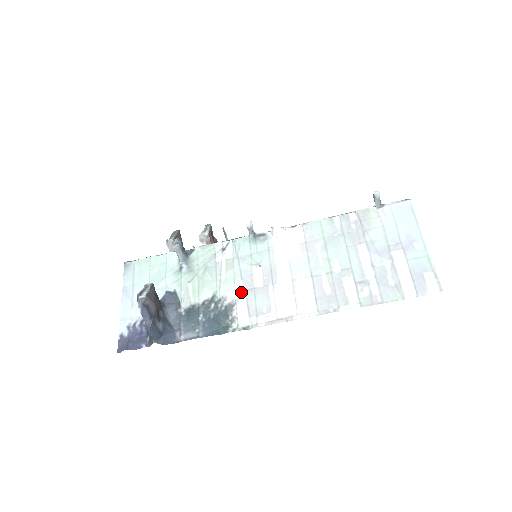
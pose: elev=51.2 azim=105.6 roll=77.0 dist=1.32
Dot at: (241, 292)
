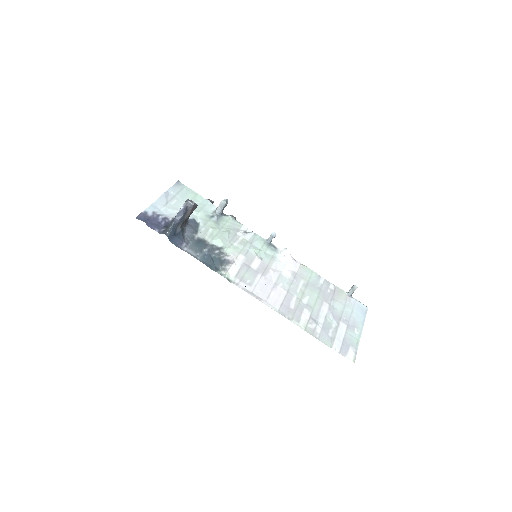
Dot at: (240, 261)
